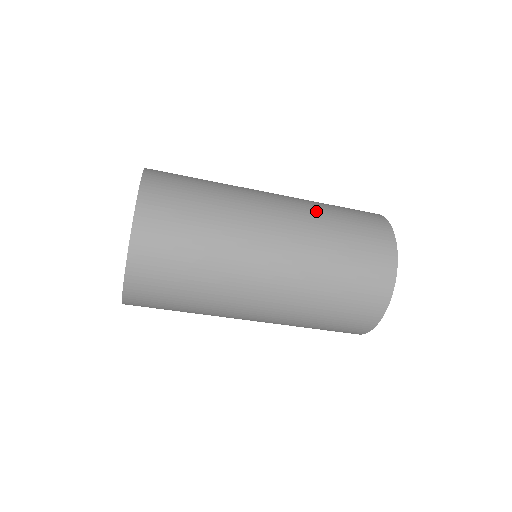
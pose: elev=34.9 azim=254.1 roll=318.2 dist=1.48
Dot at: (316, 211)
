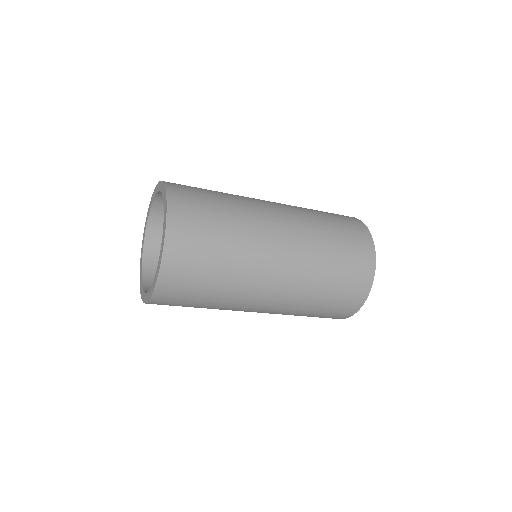
Dot at: (316, 239)
